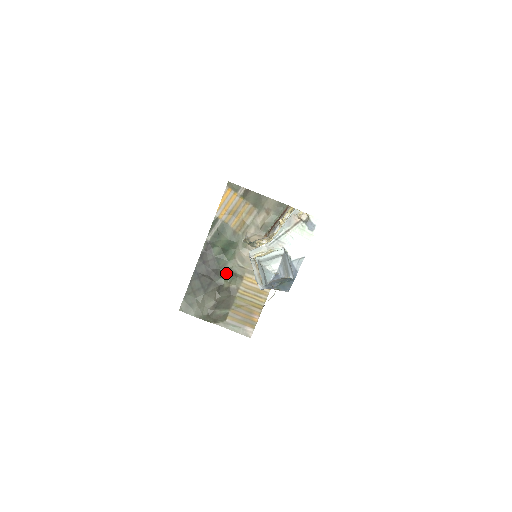
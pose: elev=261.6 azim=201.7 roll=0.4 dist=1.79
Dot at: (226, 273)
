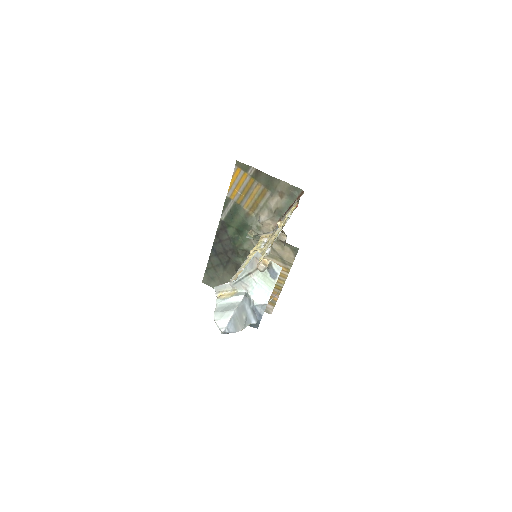
Dot at: (243, 253)
